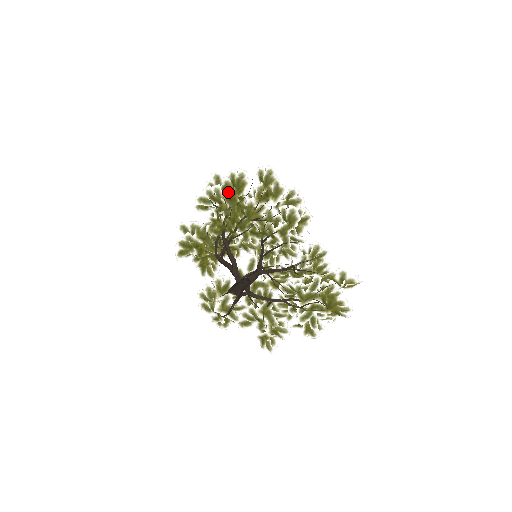
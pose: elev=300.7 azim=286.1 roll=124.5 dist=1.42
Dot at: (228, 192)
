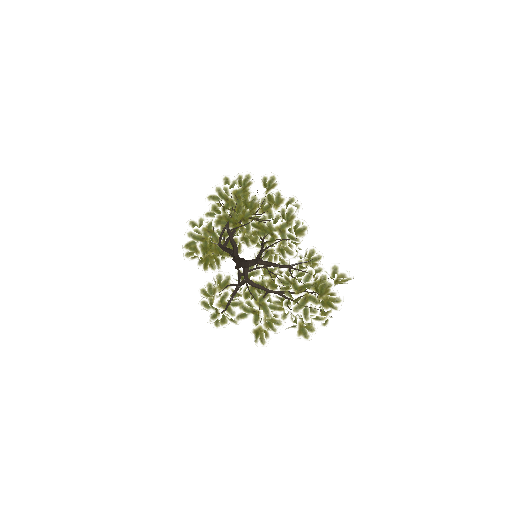
Dot at: (235, 190)
